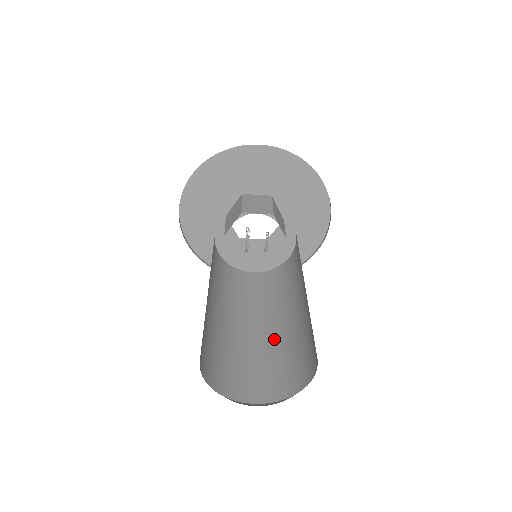
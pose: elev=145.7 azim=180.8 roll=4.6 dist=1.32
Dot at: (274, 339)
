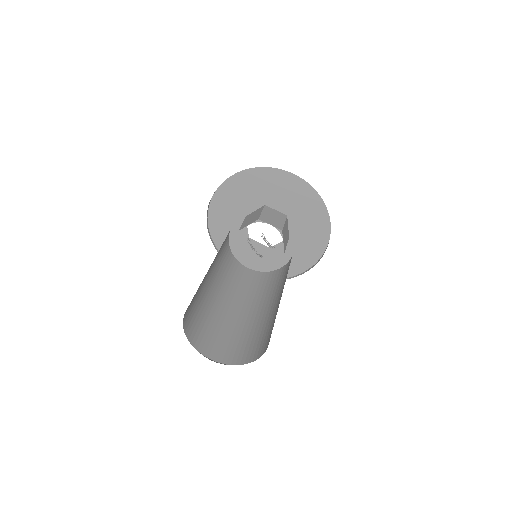
Dot at: (276, 310)
